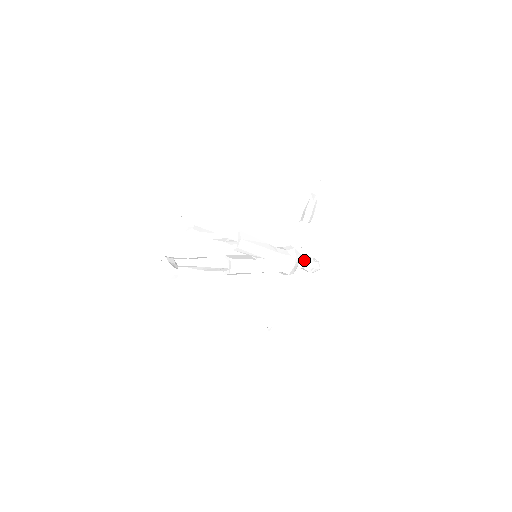
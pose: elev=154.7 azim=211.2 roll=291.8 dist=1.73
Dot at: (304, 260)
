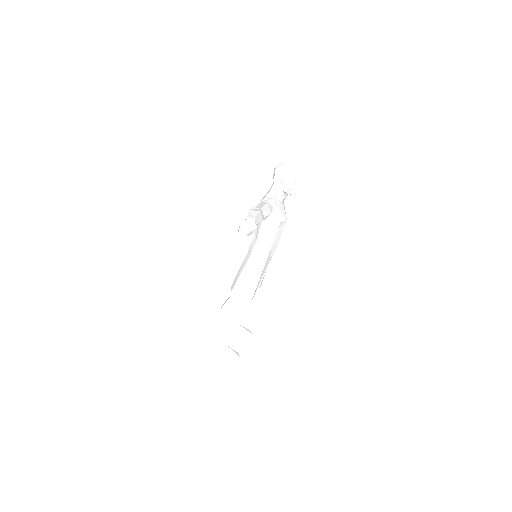
Dot at: (280, 192)
